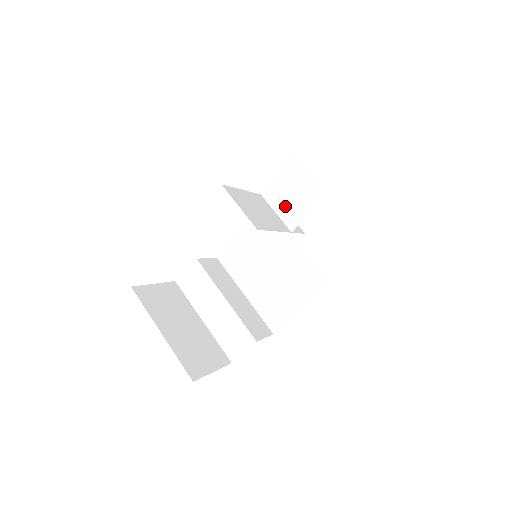
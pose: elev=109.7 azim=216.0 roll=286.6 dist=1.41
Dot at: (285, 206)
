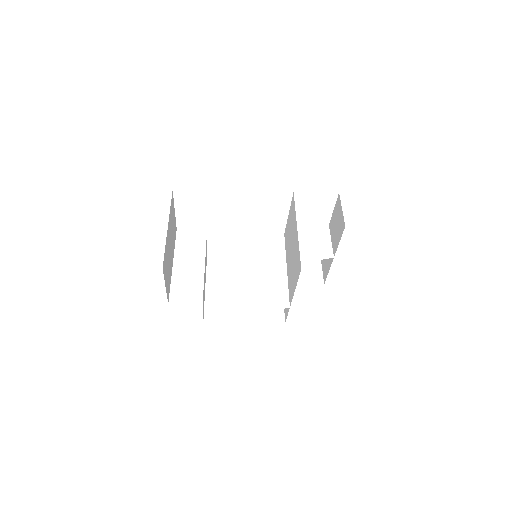
Dot at: occluded
